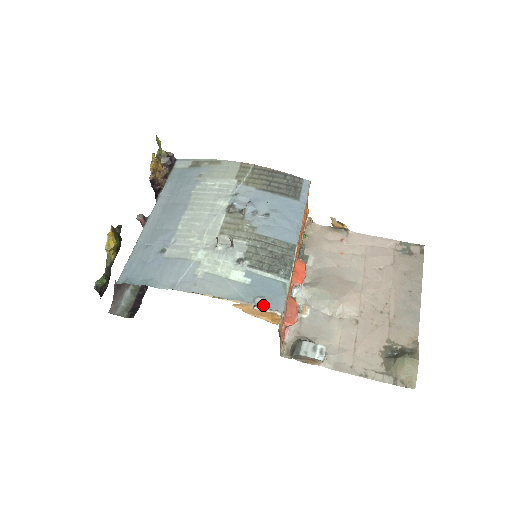
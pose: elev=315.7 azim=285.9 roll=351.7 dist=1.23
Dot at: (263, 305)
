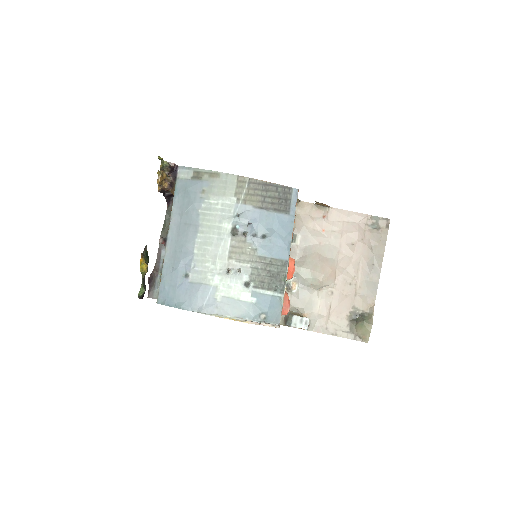
Dot at: (266, 320)
